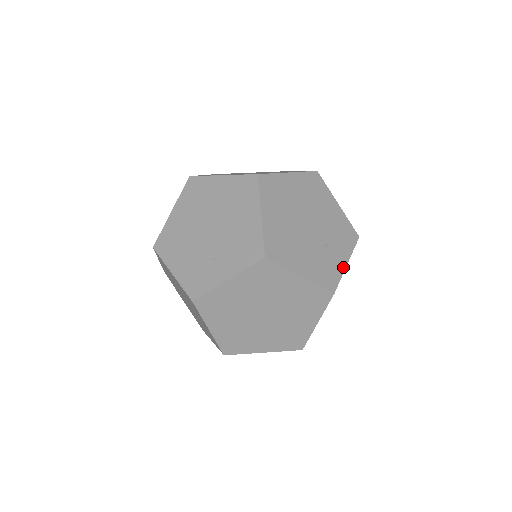
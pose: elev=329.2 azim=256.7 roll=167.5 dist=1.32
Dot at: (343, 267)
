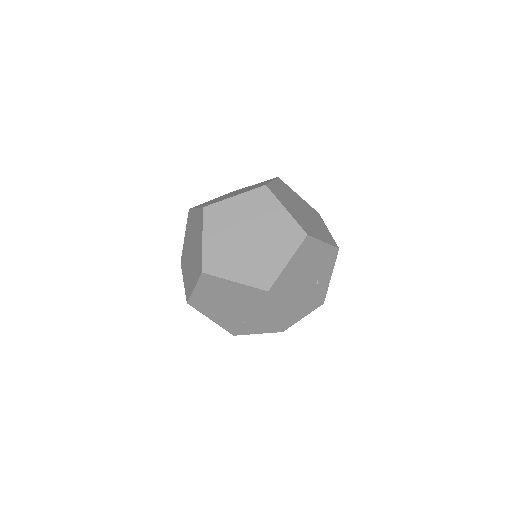
Dot at: (328, 282)
